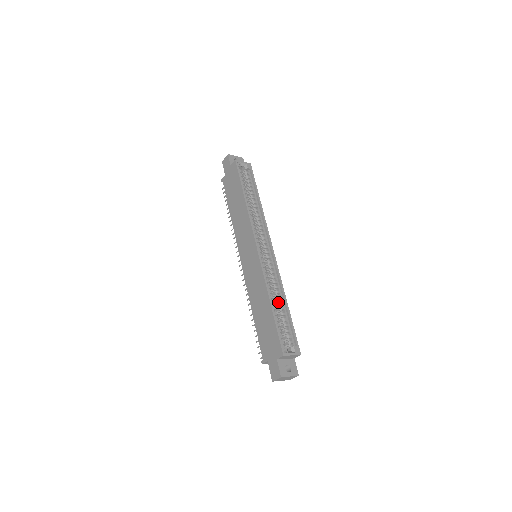
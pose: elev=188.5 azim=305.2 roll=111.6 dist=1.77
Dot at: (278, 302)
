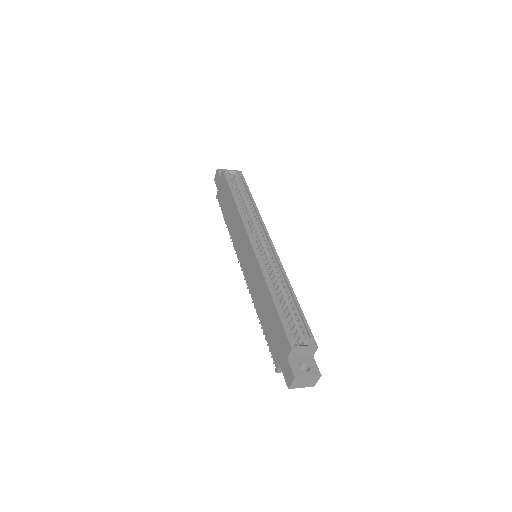
Dot at: (283, 294)
